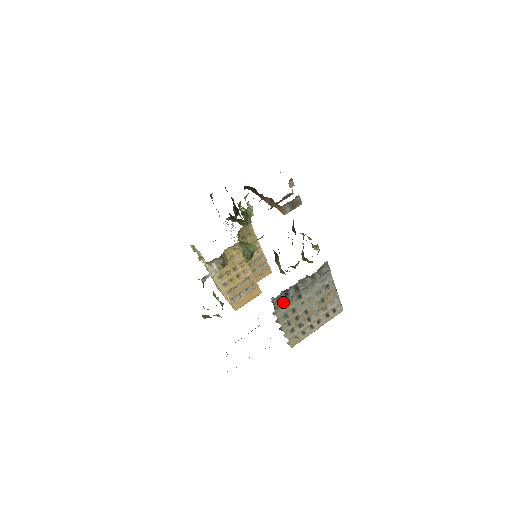
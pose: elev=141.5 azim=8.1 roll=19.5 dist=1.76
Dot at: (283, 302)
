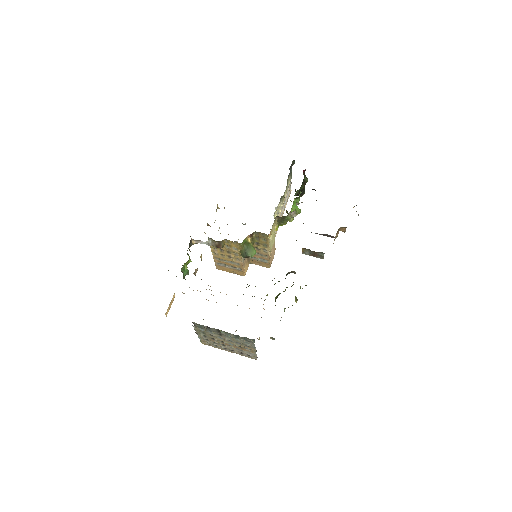
Dot at: (203, 328)
